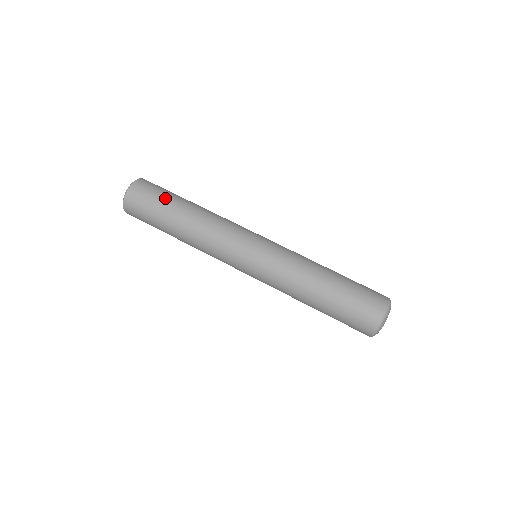
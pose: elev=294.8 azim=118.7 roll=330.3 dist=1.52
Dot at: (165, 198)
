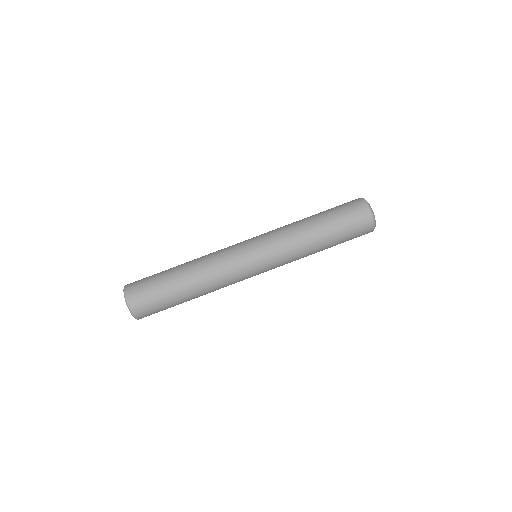
Dot at: (158, 273)
